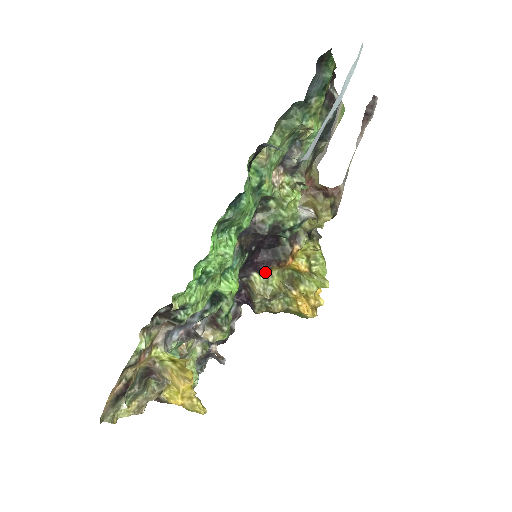
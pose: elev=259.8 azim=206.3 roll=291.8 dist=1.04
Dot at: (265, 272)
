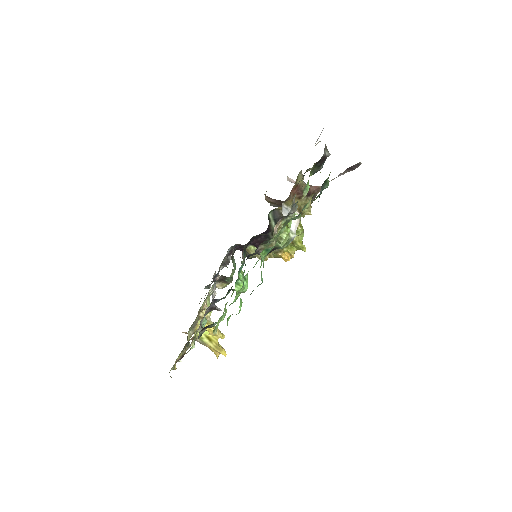
Dot at: occluded
